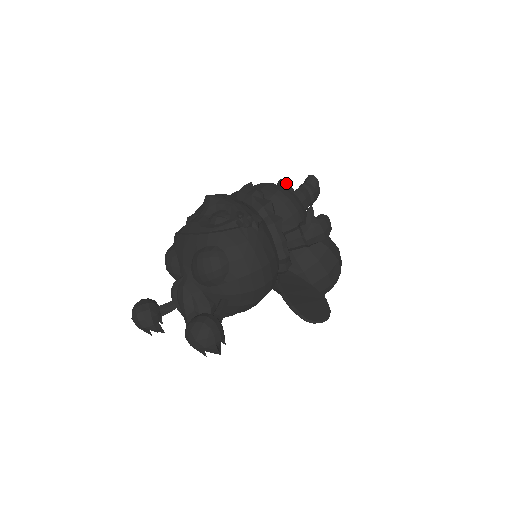
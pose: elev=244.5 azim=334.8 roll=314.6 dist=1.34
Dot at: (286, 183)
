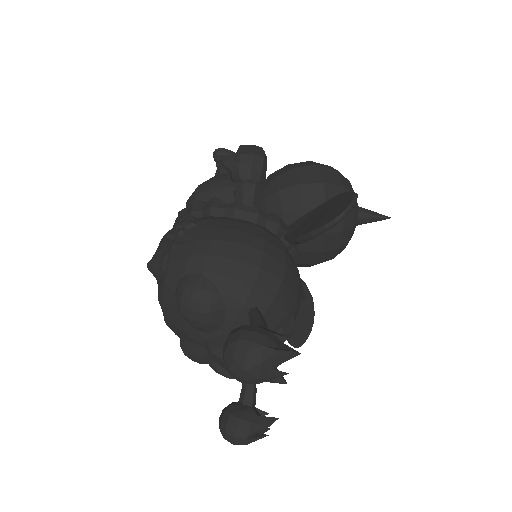
Dot at: occluded
